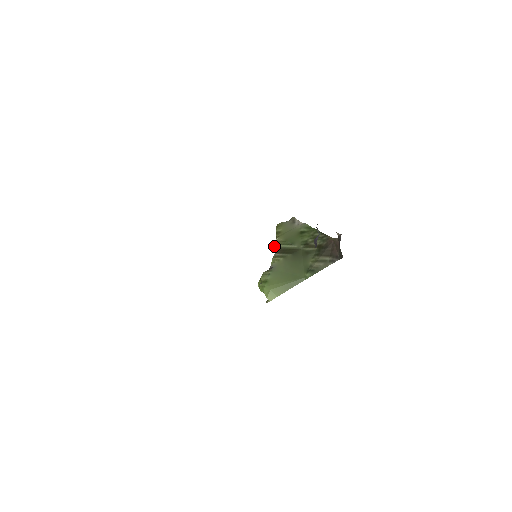
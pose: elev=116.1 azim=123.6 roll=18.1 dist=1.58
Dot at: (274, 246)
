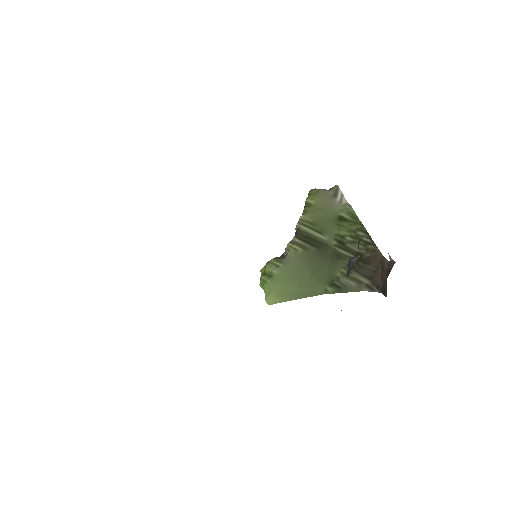
Dot at: (296, 225)
